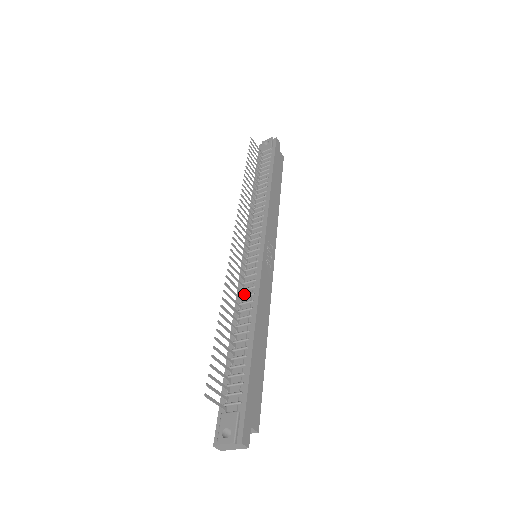
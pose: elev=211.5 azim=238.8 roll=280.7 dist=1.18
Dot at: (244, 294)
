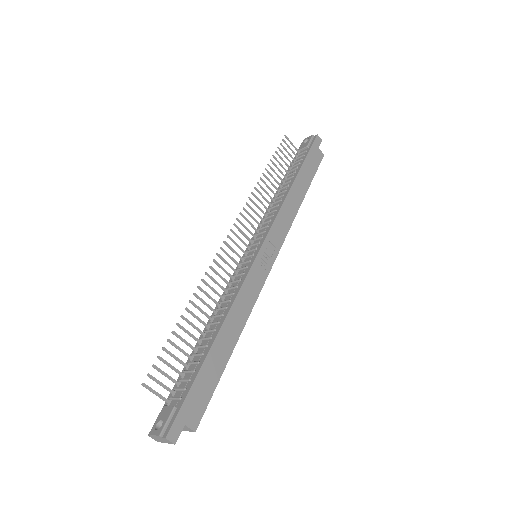
Dot at: (228, 293)
